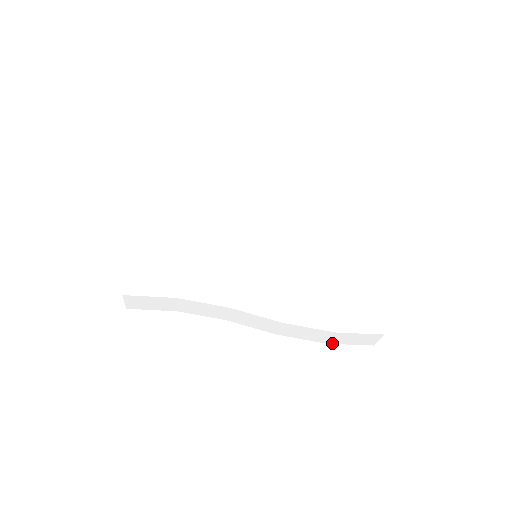
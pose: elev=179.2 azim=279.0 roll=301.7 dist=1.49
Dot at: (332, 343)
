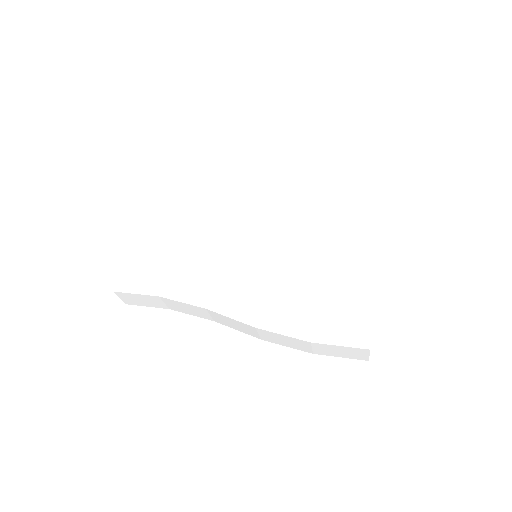
Dot at: (319, 354)
